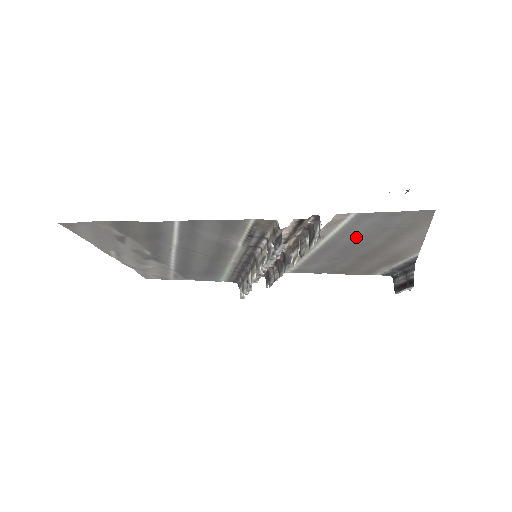
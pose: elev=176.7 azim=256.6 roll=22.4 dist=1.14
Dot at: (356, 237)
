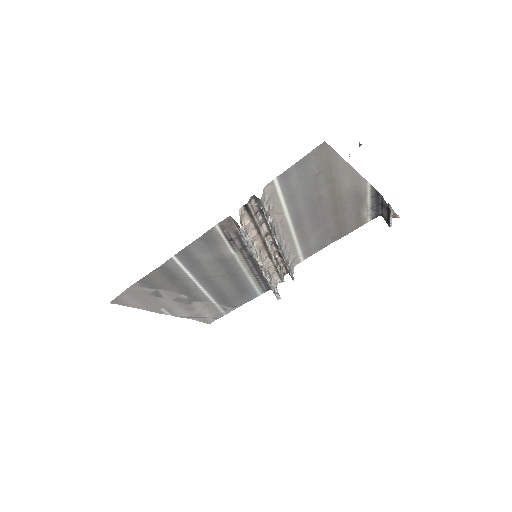
Dot at: (304, 197)
